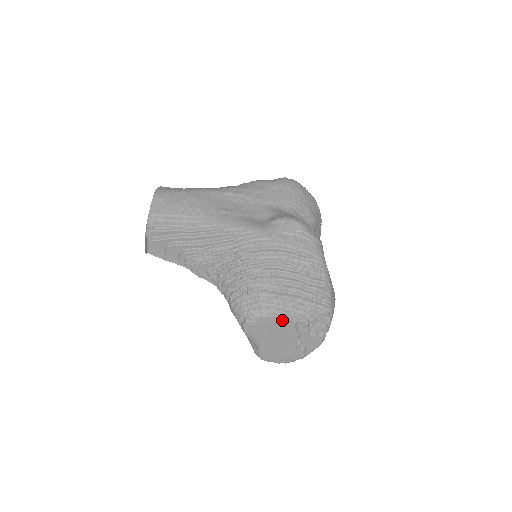
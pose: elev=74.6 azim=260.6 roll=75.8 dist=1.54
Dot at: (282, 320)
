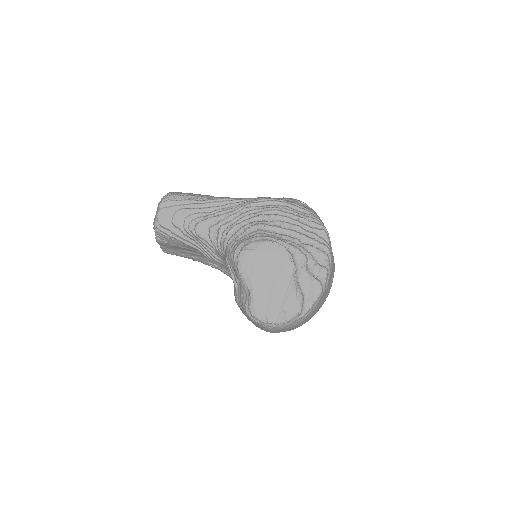
Dot at: (279, 247)
